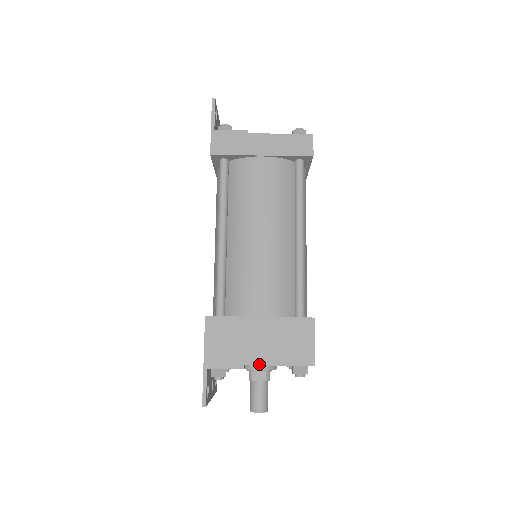
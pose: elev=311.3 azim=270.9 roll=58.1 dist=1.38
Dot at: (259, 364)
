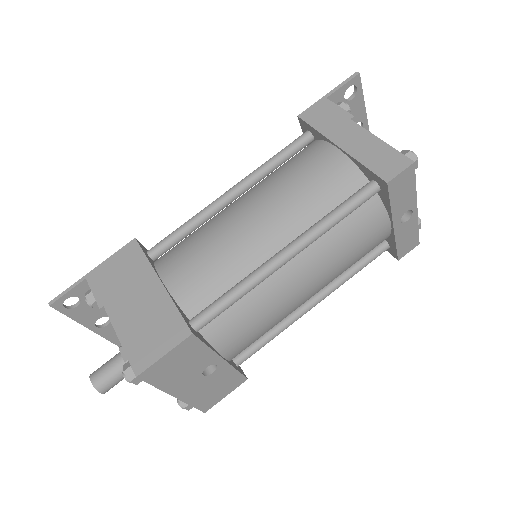
Dot at: (111, 318)
